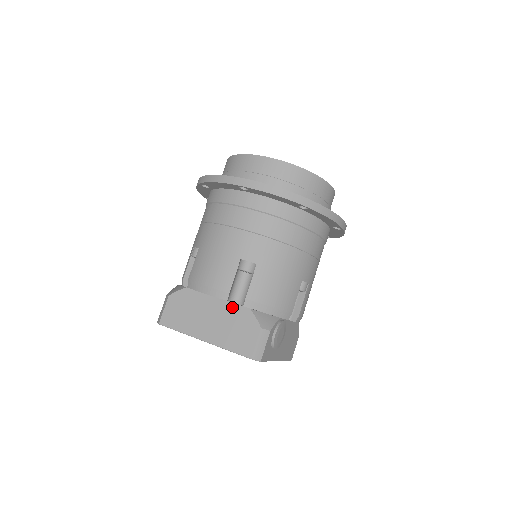
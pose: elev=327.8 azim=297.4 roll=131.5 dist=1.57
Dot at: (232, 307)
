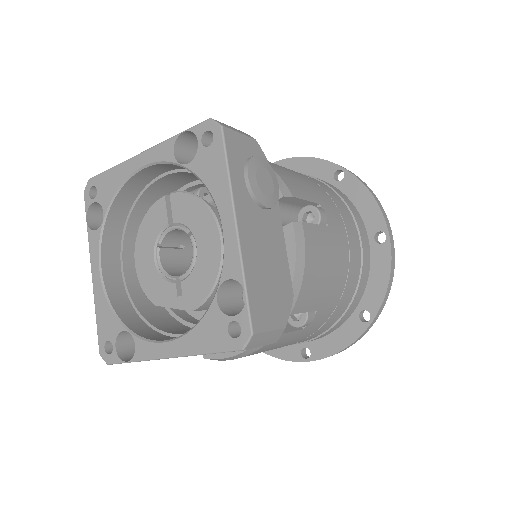
Dot at: occluded
